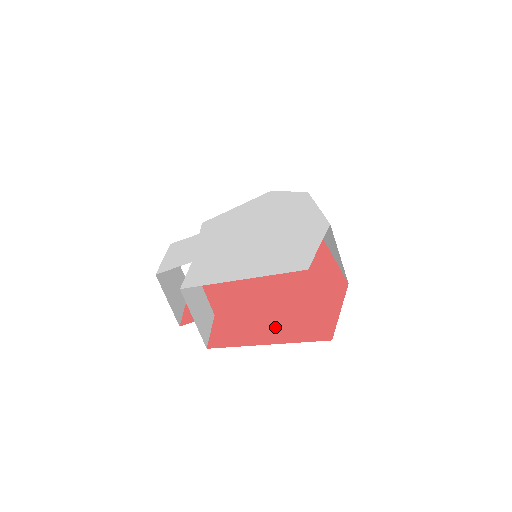
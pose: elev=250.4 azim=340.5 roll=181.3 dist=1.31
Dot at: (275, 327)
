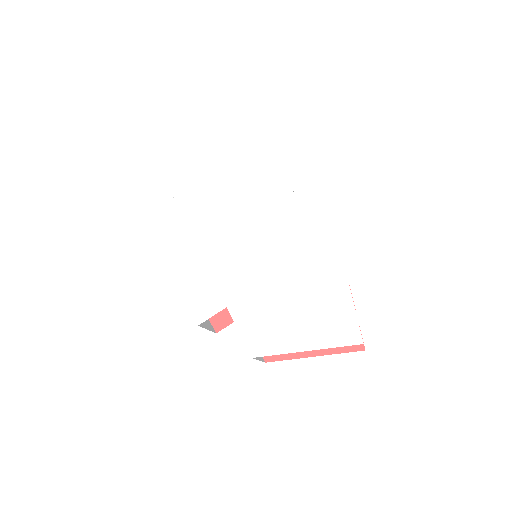
Dot at: occluded
